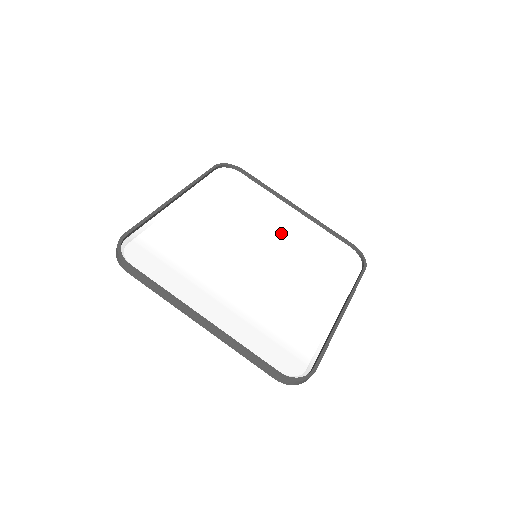
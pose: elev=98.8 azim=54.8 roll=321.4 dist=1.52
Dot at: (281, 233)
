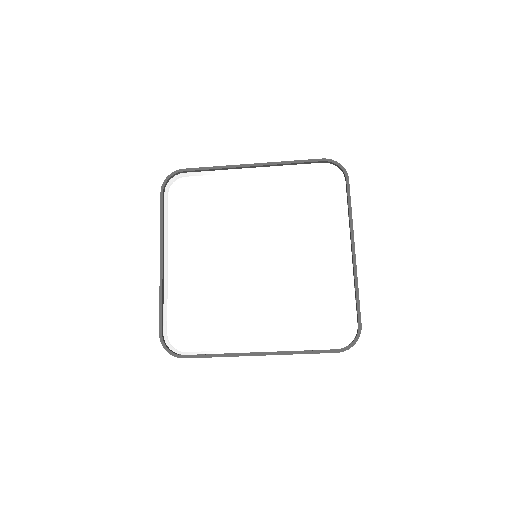
Dot at: (304, 258)
